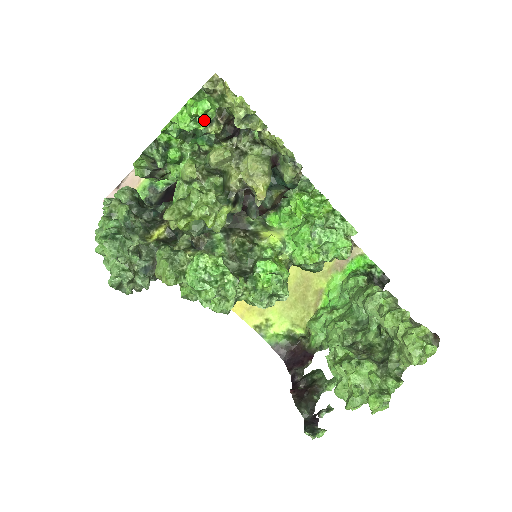
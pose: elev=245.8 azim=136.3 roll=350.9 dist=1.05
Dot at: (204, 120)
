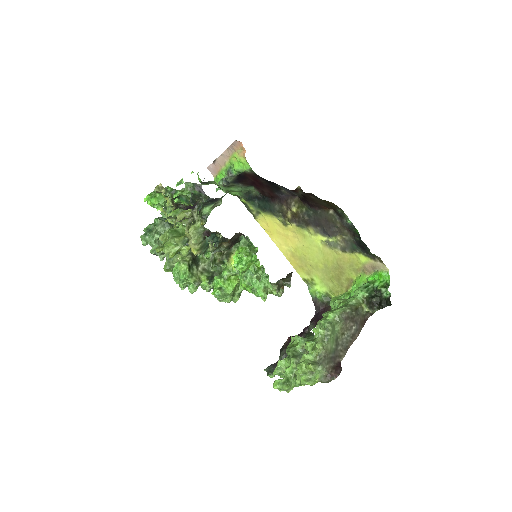
Dot at: (159, 205)
